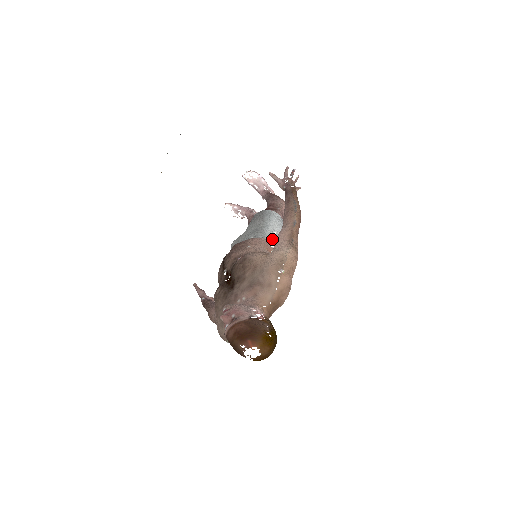
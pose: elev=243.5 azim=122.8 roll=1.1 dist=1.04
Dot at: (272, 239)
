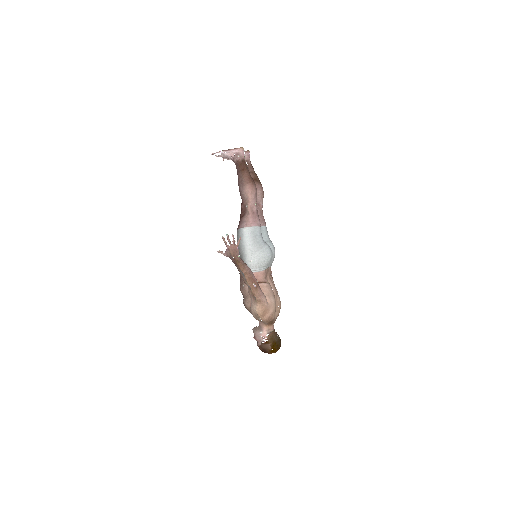
Dot at: (251, 270)
